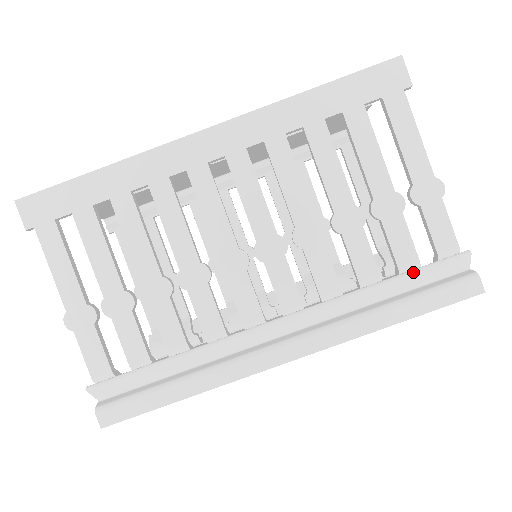
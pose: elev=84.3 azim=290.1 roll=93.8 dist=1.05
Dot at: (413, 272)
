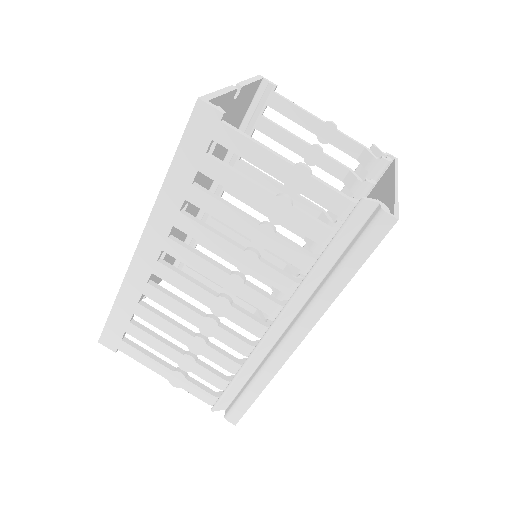
Dot at: (333, 241)
